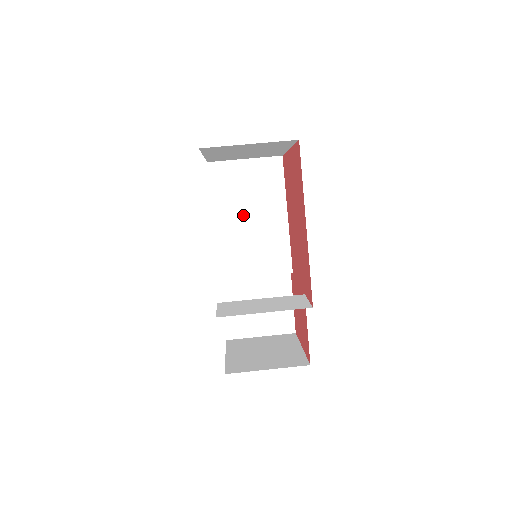
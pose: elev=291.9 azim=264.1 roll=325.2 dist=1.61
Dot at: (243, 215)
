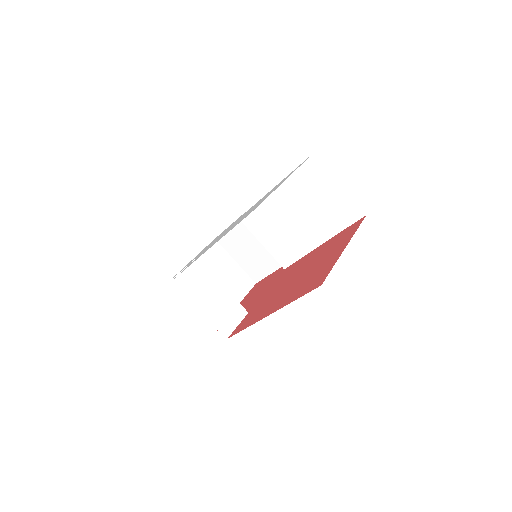
Dot at: (295, 209)
